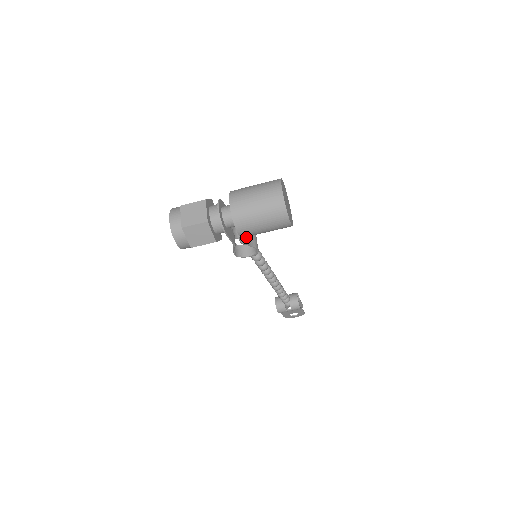
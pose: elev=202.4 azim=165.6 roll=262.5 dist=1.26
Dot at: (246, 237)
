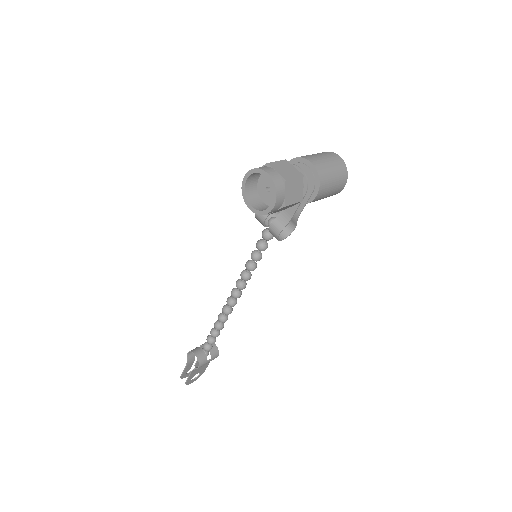
Dot at: occluded
